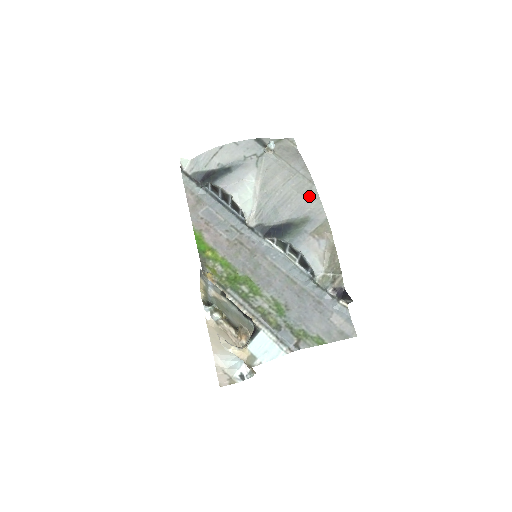
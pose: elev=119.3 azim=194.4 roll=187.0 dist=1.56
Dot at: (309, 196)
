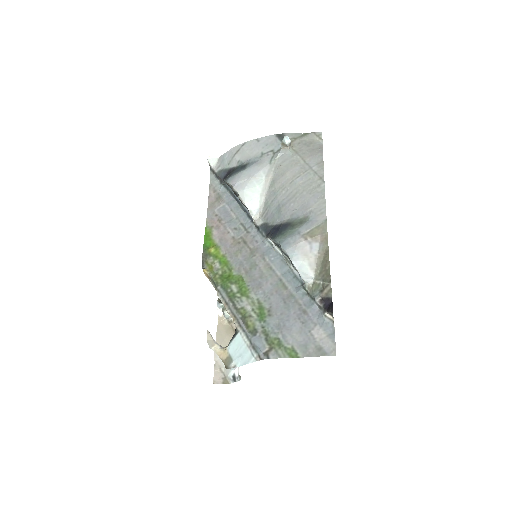
Dot at: (314, 194)
